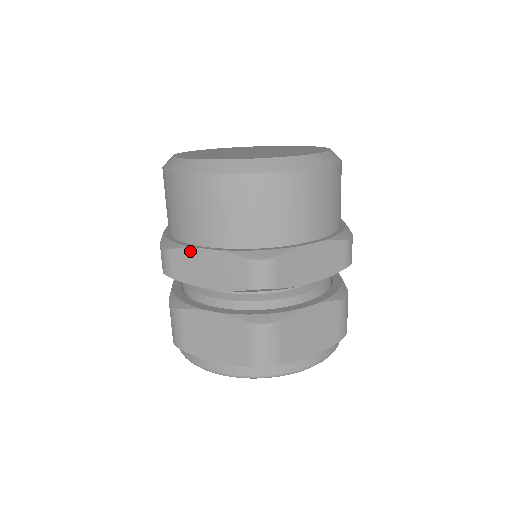
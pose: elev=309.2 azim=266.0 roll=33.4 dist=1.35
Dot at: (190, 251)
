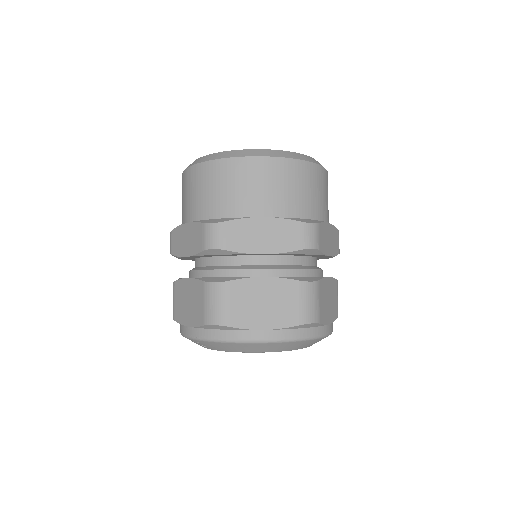
Dot at: (246, 221)
